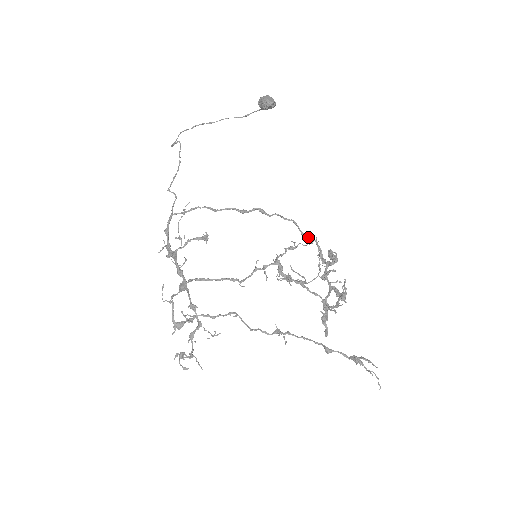
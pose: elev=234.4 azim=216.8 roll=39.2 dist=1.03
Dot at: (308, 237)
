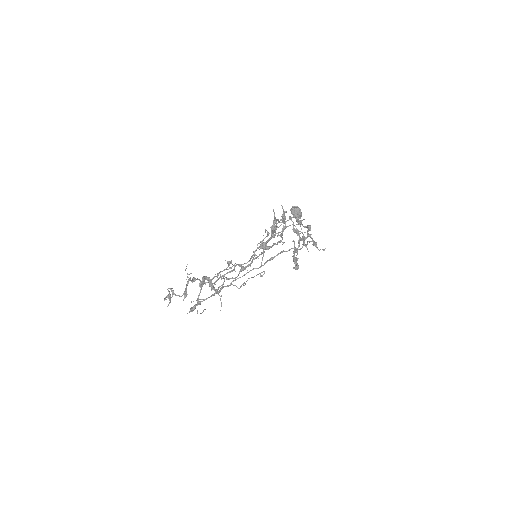
Dot at: (307, 242)
